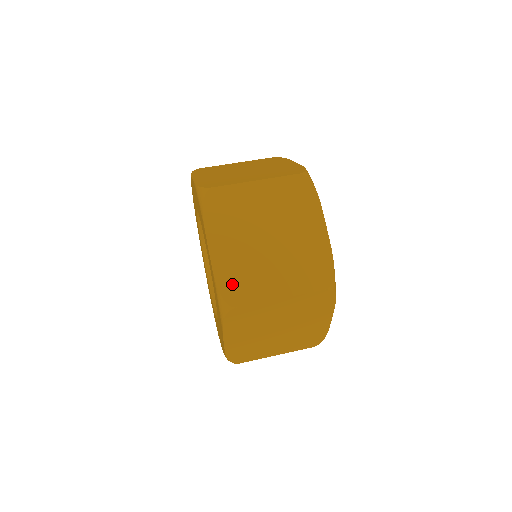
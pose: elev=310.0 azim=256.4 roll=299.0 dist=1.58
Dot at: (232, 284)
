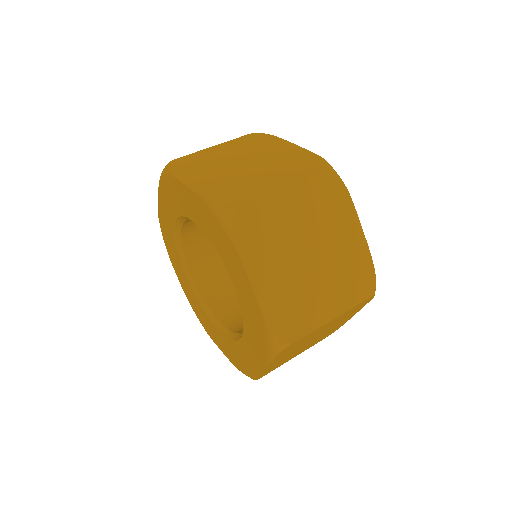
Dot at: (225, 196)
